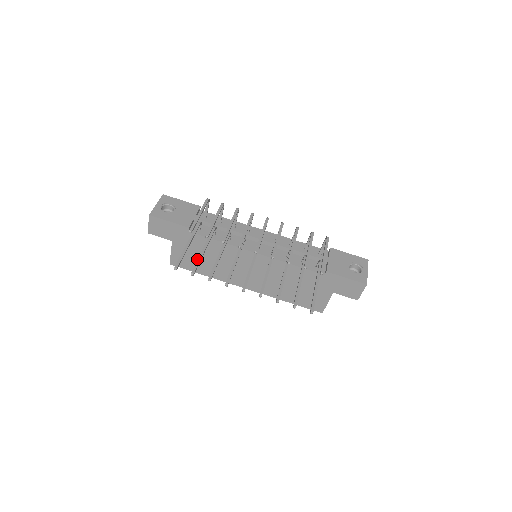
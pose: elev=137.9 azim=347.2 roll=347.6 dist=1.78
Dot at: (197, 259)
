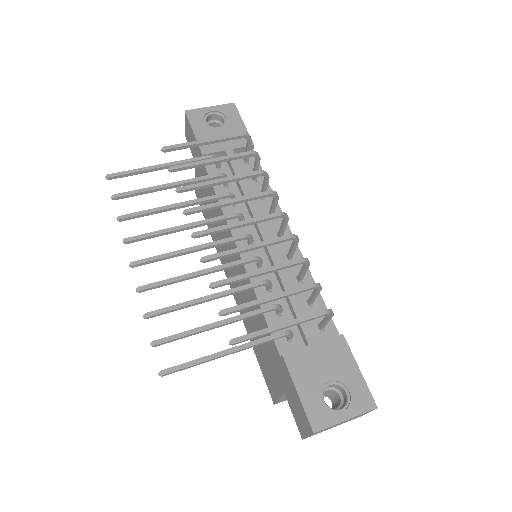
Dot at: occluded
